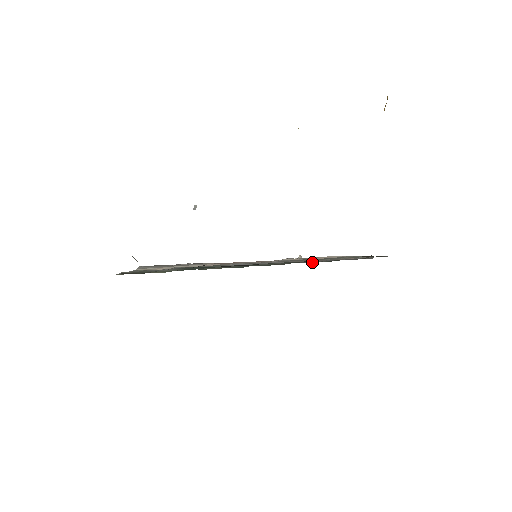
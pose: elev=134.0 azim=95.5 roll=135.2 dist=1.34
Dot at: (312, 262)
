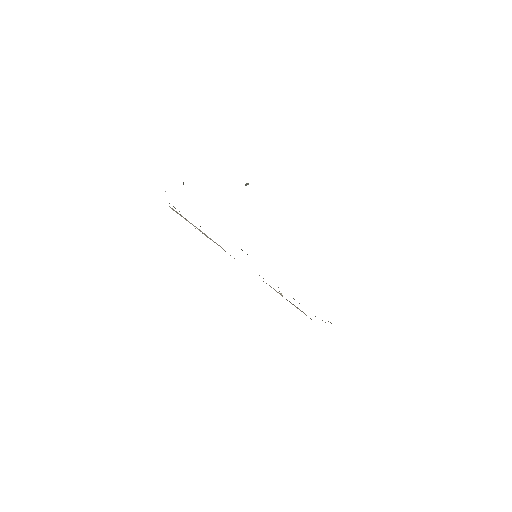
Dot at: occluded
